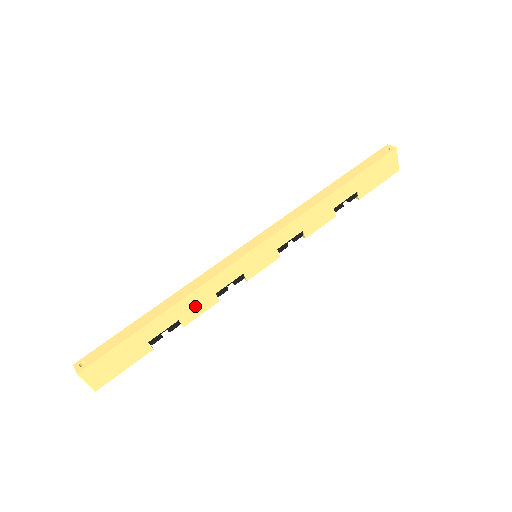
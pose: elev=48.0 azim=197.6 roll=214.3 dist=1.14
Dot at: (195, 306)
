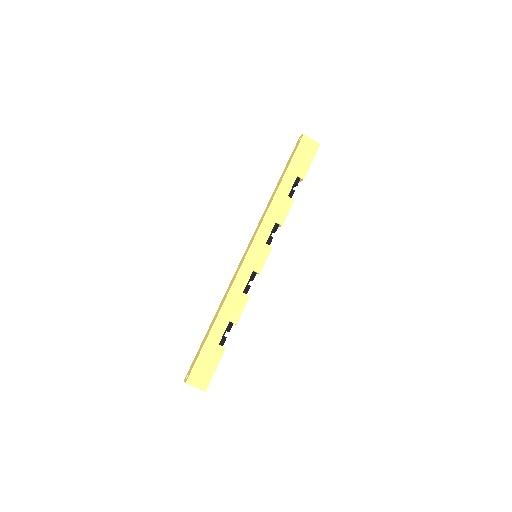
Dot at: (234, 307)
